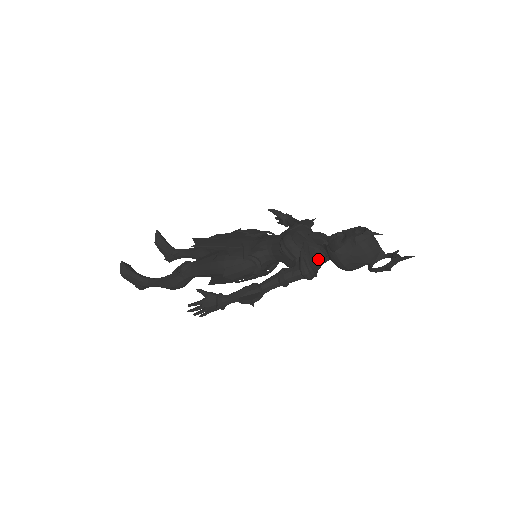
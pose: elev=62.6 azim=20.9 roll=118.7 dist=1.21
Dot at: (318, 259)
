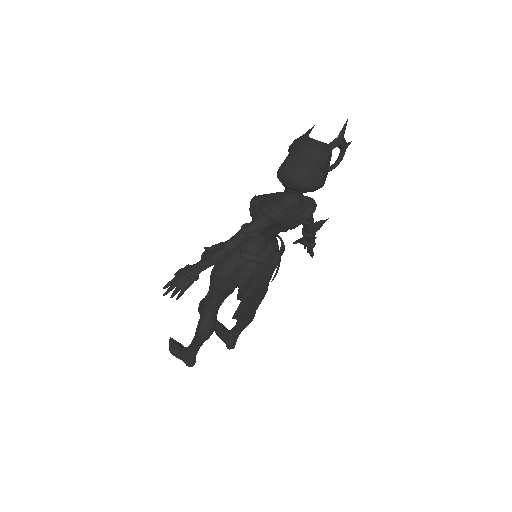
Dot at: (282, 200)
